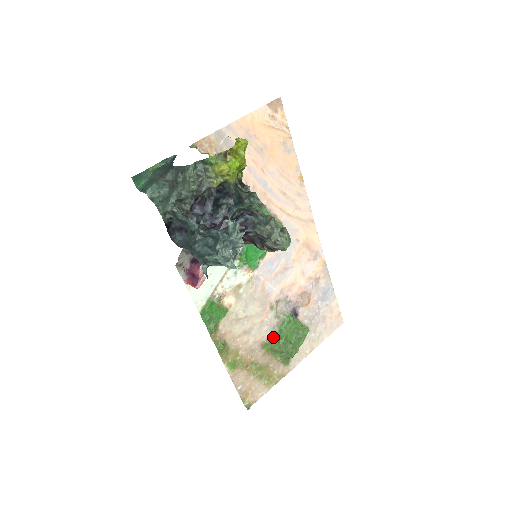
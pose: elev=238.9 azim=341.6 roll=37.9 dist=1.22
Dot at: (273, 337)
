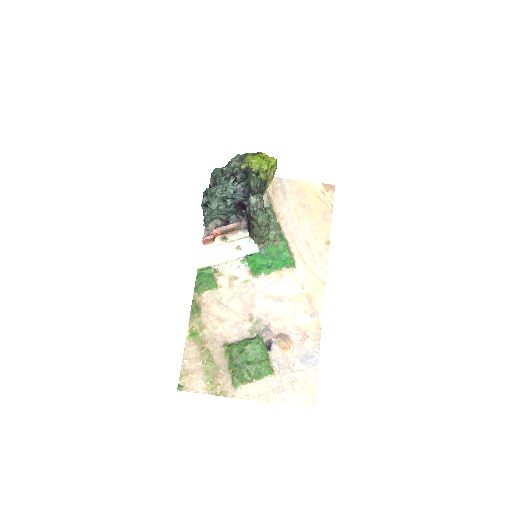
Dot at: (237, 344)
